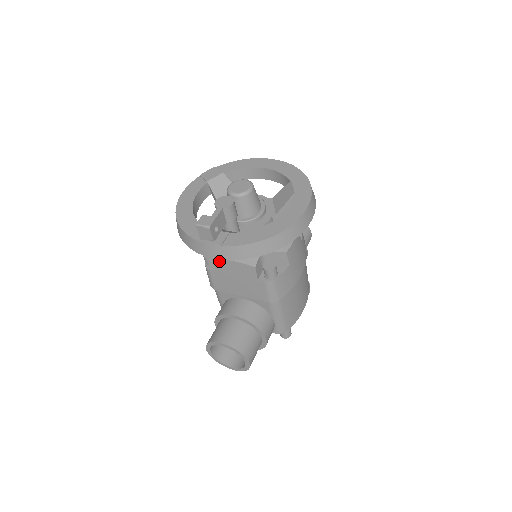
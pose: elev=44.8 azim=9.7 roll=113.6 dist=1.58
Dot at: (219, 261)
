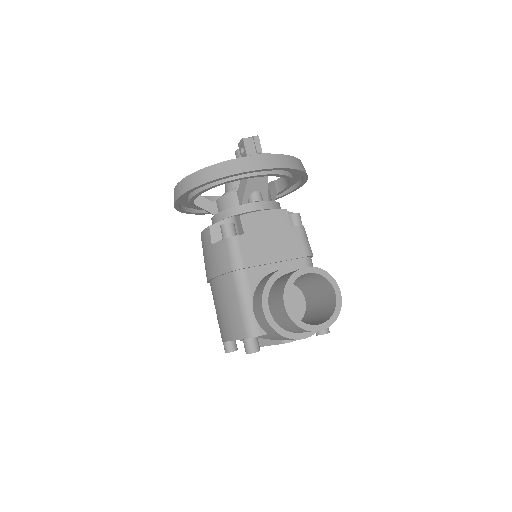
Dot at: (248, 217)
